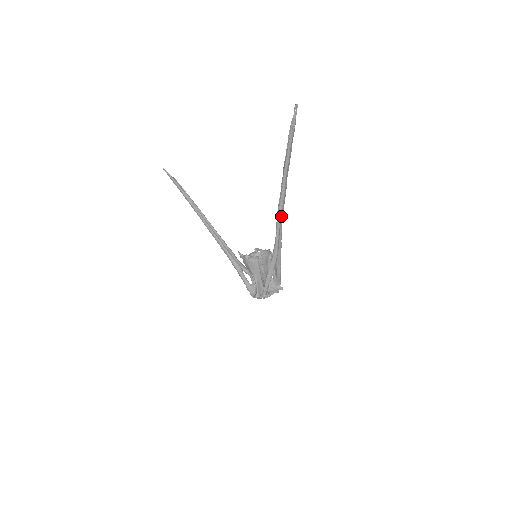
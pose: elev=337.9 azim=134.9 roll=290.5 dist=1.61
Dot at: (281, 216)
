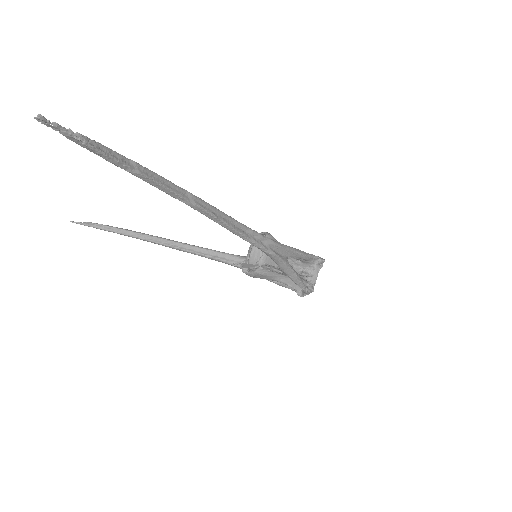
Dot at: (230, 225)
